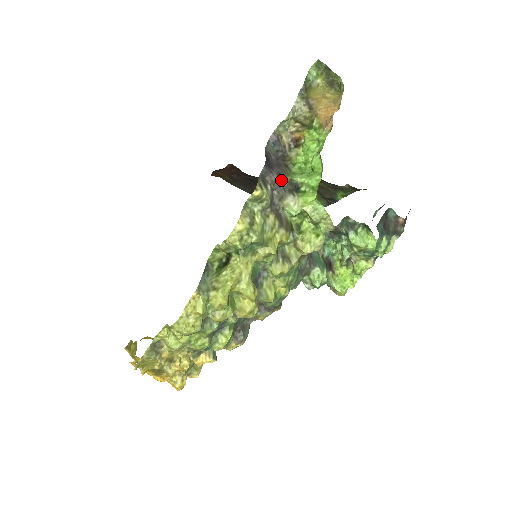
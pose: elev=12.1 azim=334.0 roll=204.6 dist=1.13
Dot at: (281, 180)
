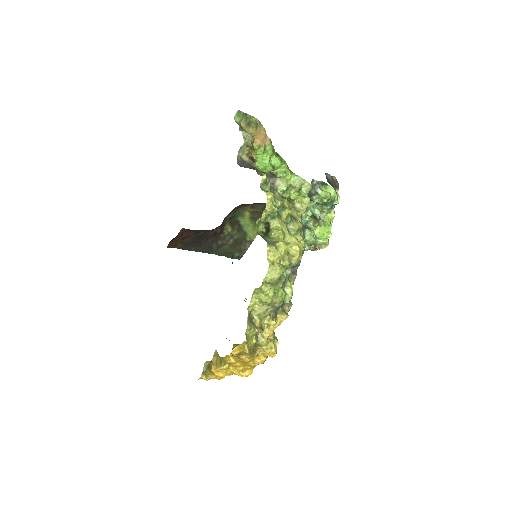
Dot at: occluded
